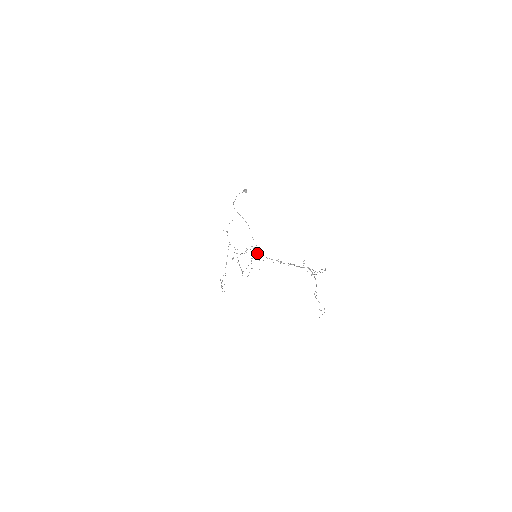
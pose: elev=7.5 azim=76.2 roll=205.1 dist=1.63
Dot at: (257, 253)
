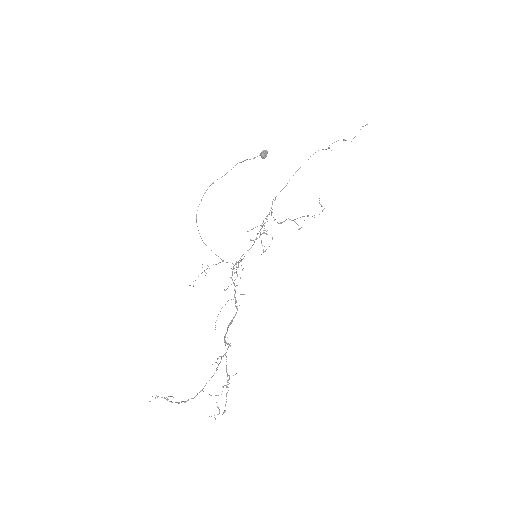
Dot at: occluded
